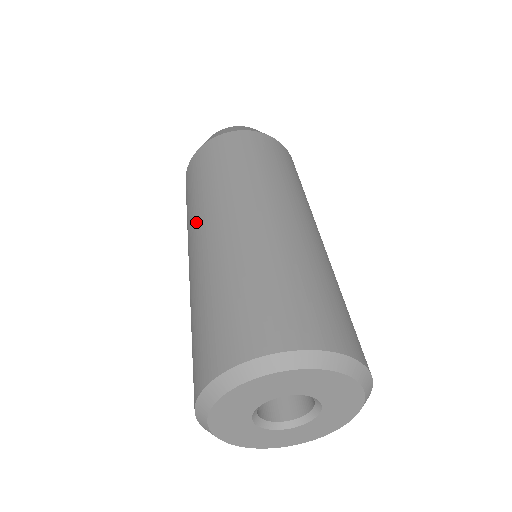
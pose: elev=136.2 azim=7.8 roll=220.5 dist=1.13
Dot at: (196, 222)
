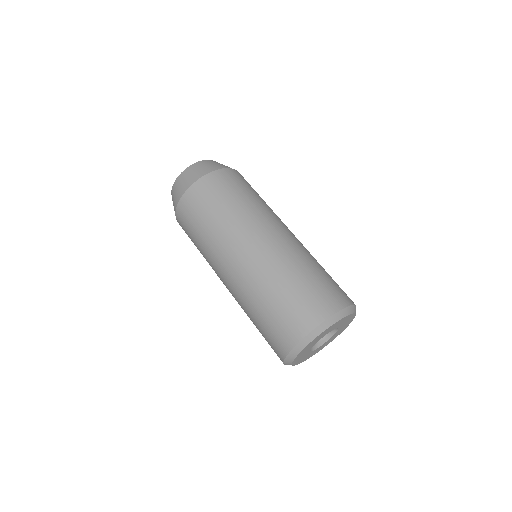
Dot at: (216, 273)
